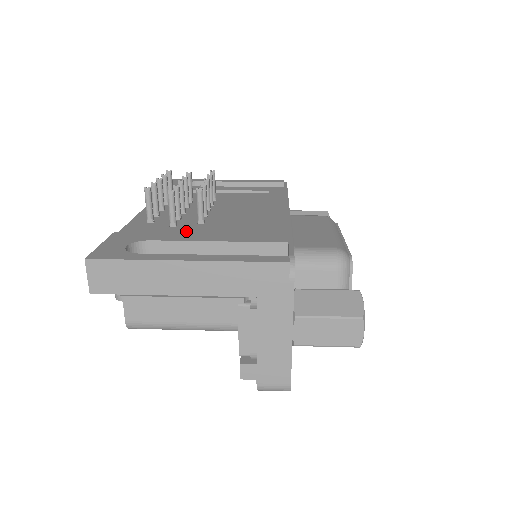
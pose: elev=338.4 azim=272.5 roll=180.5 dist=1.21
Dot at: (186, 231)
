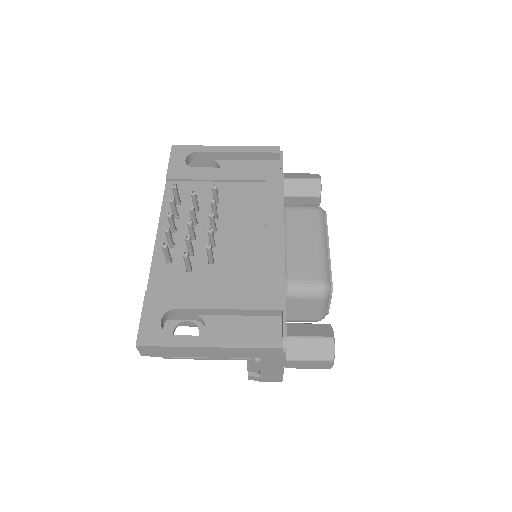
Dot at: (201, 282)
